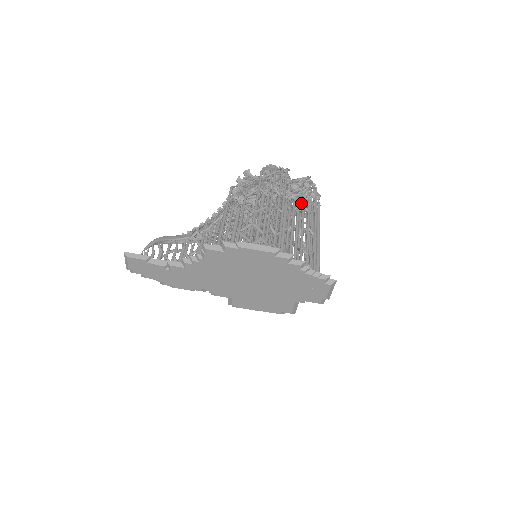
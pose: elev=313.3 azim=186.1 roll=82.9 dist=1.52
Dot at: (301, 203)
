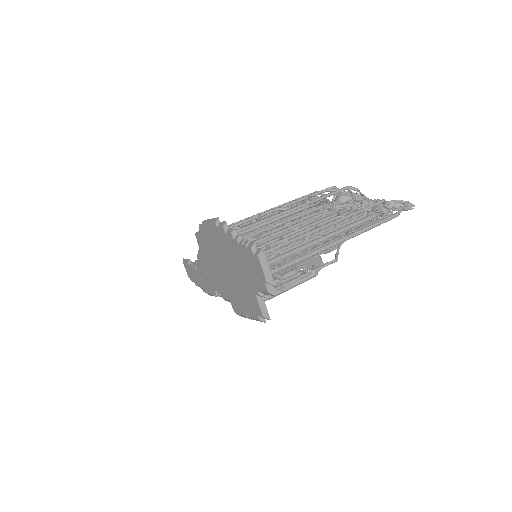
Dot at: (352, 217)
